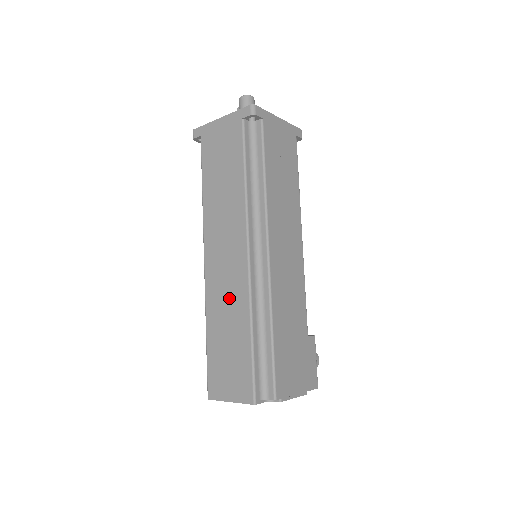
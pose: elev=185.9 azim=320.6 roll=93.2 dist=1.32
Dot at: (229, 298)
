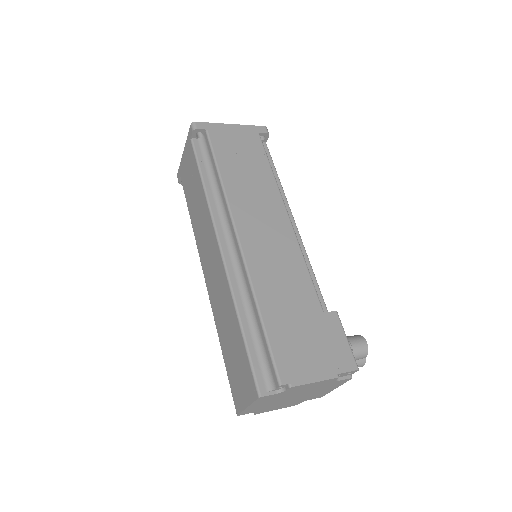
Dot at: (221, 299)
